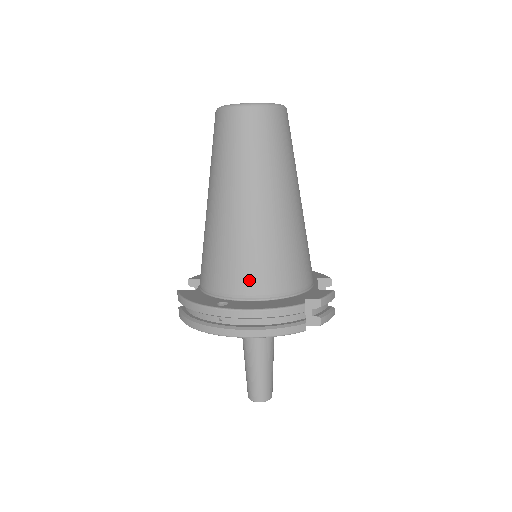
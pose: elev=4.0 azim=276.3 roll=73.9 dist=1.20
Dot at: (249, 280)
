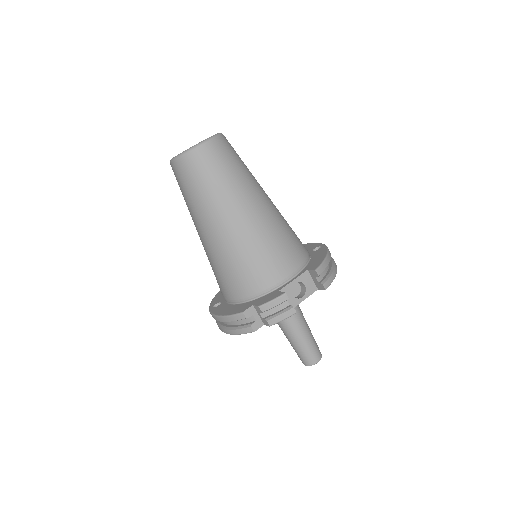
Dot at: (222, 289)
